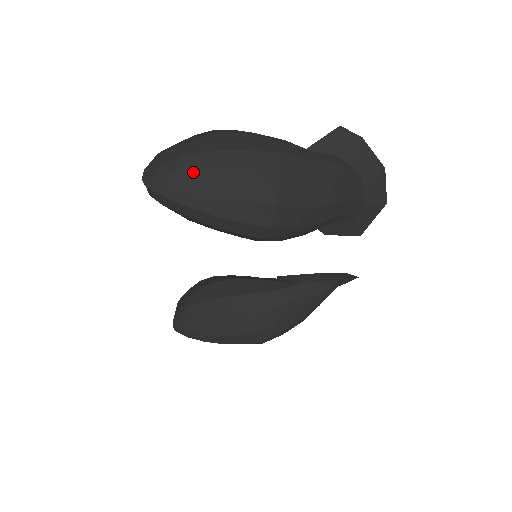
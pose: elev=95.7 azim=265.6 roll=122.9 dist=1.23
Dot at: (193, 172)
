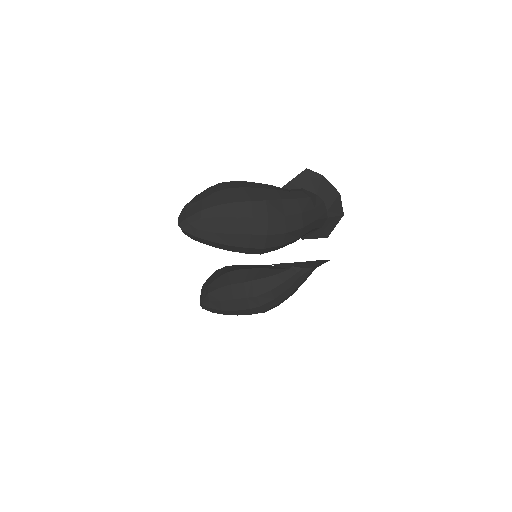
Dot at: (212, 220)
